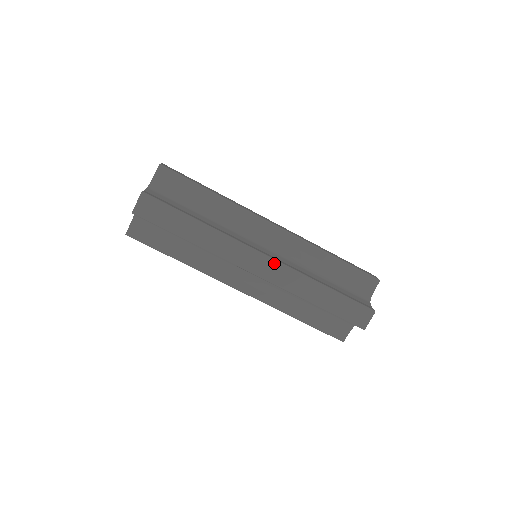
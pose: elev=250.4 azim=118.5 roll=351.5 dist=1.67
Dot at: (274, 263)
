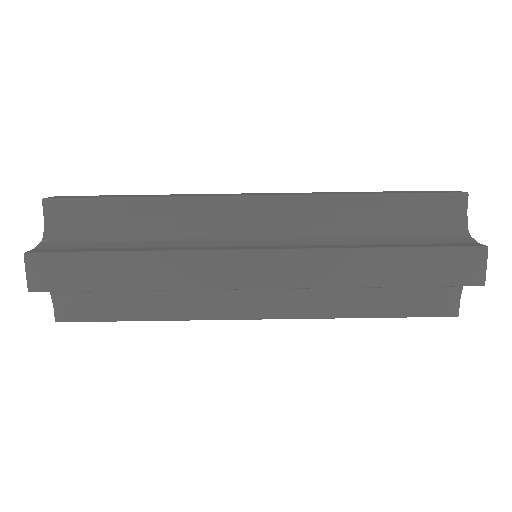
Dot at: (278, 255)
